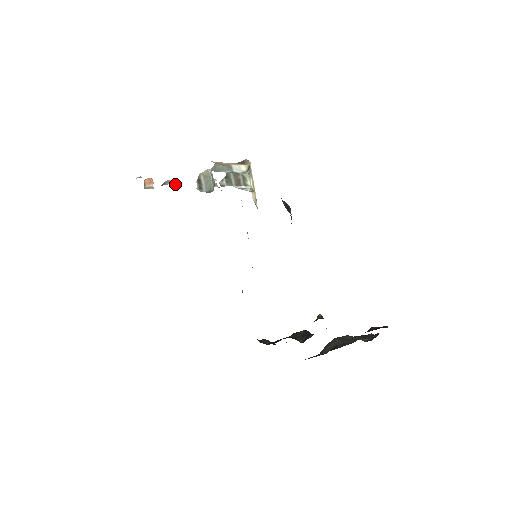
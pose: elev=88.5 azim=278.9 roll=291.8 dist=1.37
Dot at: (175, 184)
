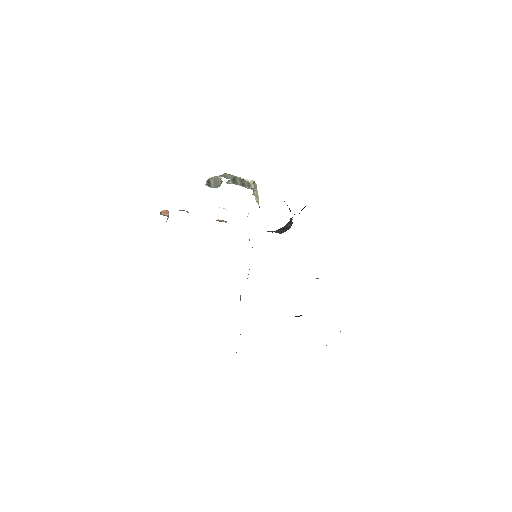
Dot at: occluded
